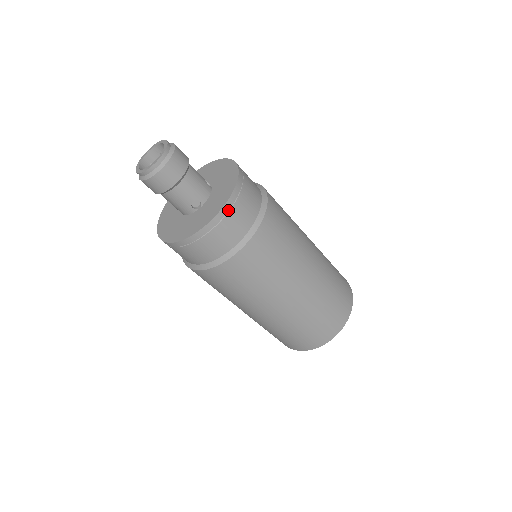
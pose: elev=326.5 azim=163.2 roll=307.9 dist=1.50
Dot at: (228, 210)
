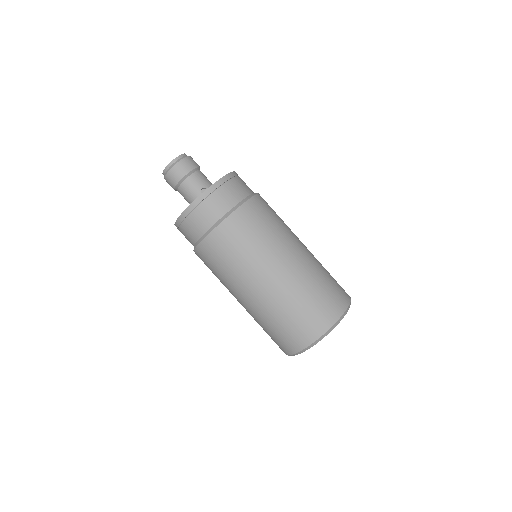
Dot at: (227, 180)
